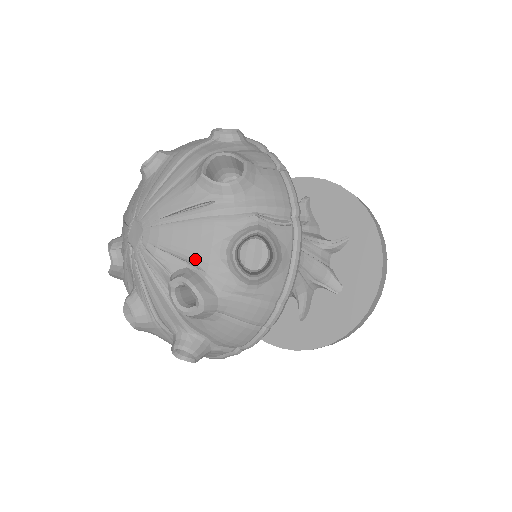
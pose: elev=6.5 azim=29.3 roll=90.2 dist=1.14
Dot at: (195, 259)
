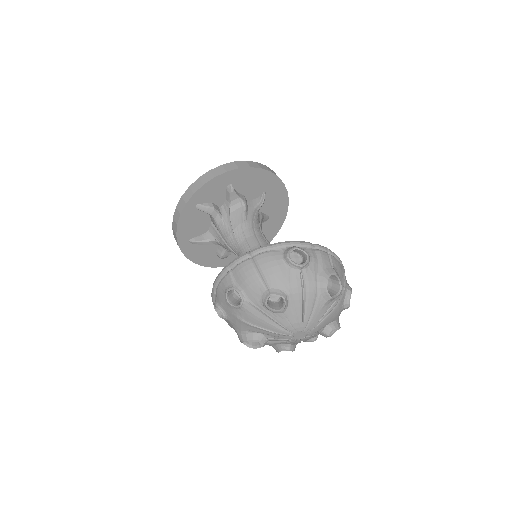
Dot at: occluded
